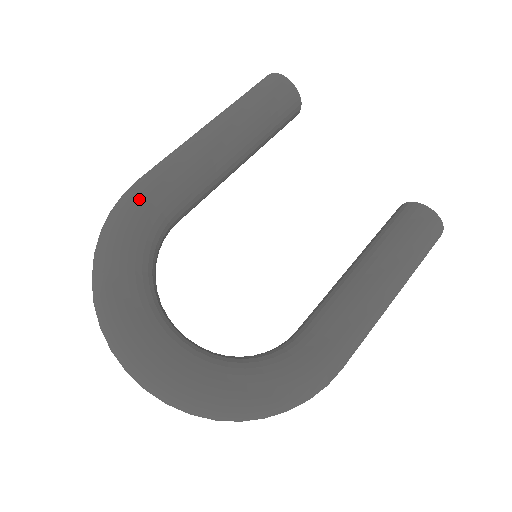
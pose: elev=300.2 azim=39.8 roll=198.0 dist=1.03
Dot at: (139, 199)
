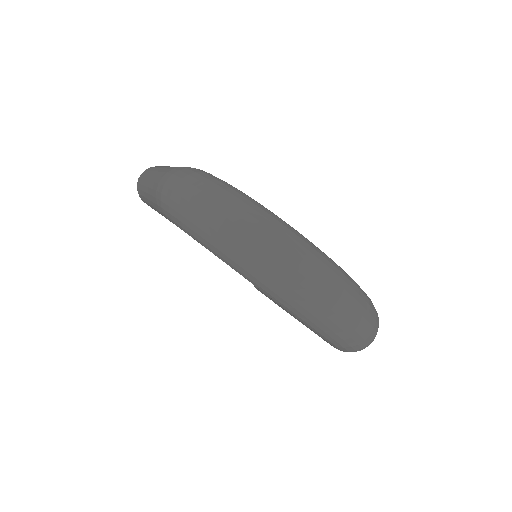
Dot at: occluded
